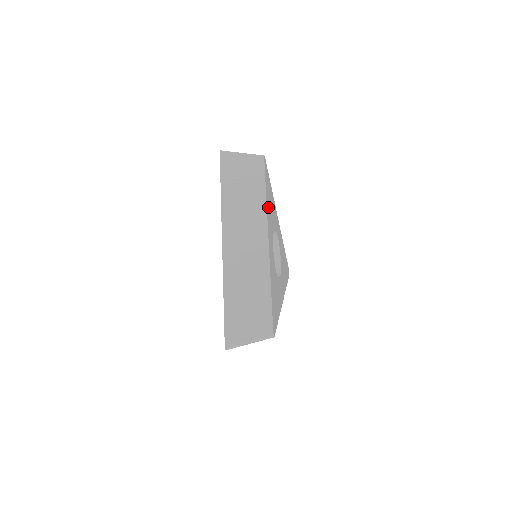
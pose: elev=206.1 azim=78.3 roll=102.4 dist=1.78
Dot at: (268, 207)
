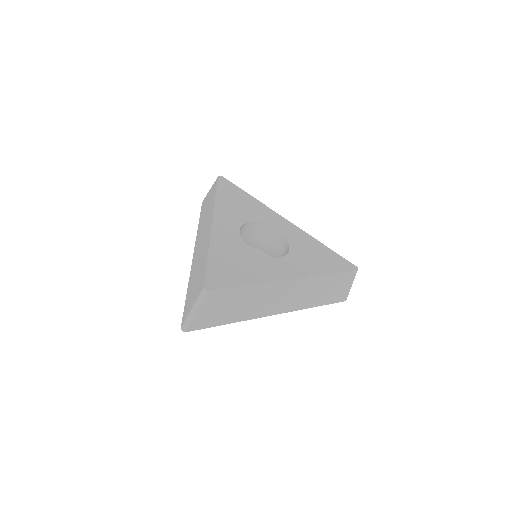
Dot at: (225, 204)
